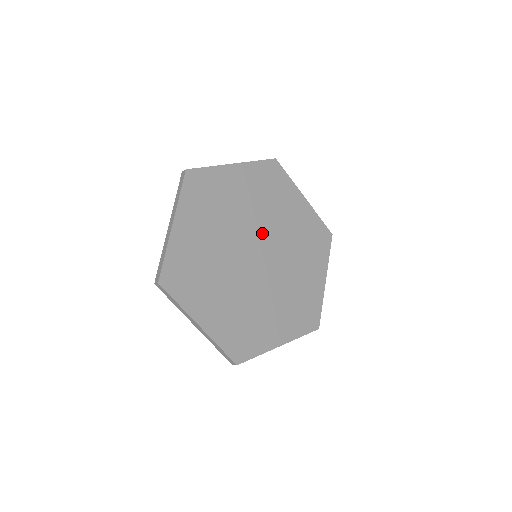
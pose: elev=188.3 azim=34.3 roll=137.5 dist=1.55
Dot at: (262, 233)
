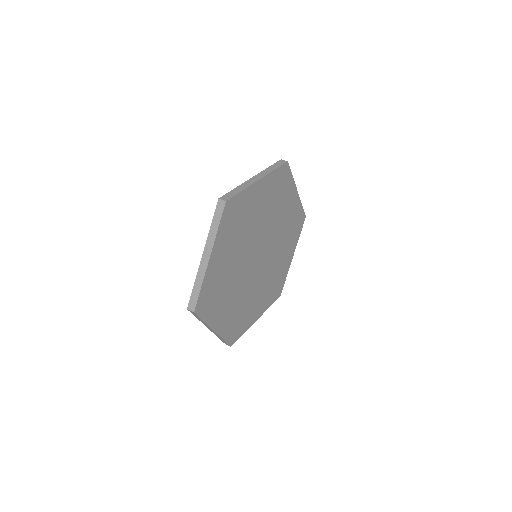
Dot at: (252, 246)
